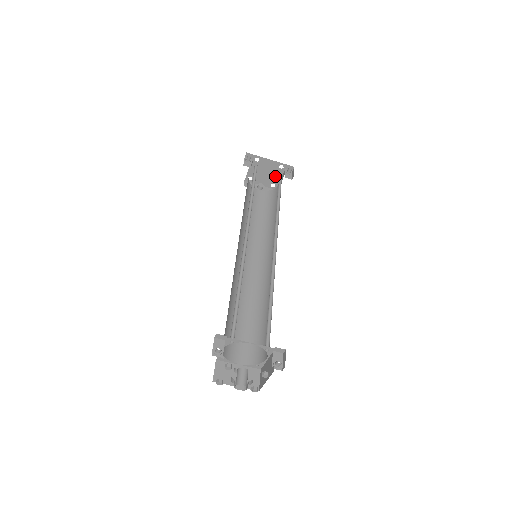
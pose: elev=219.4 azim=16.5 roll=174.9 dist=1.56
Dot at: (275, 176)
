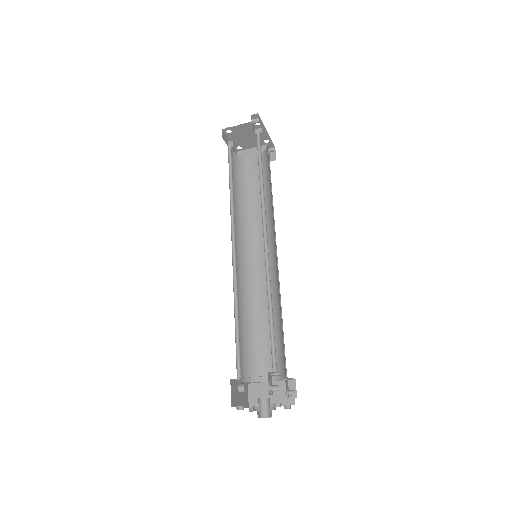
Dot at: (251, 143)
